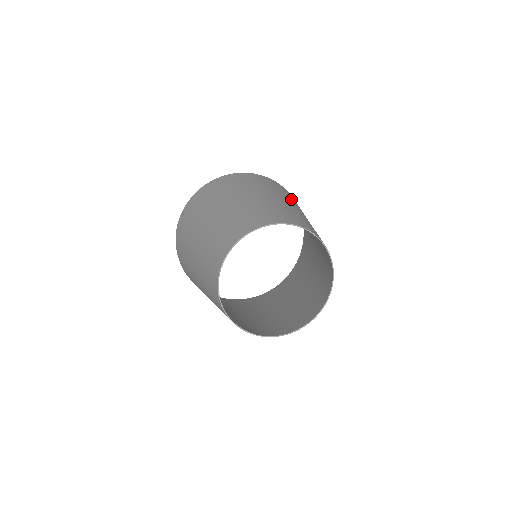
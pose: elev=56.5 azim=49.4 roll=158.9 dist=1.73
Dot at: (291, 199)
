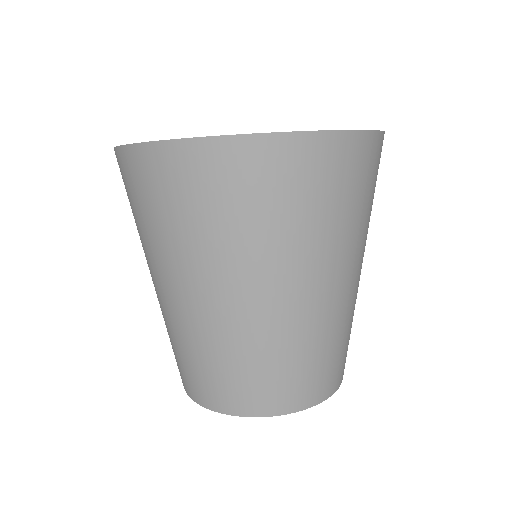
Dot at: (219, 245)
